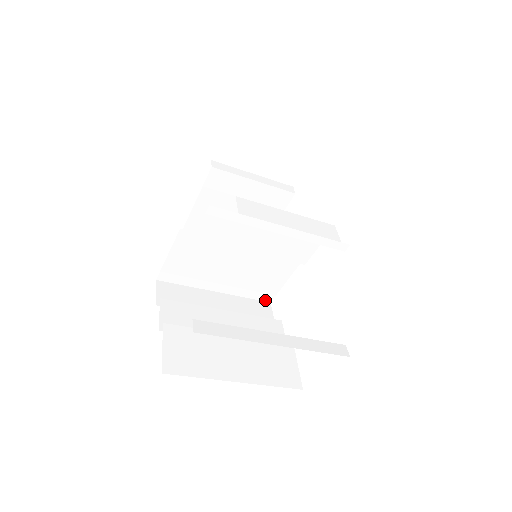
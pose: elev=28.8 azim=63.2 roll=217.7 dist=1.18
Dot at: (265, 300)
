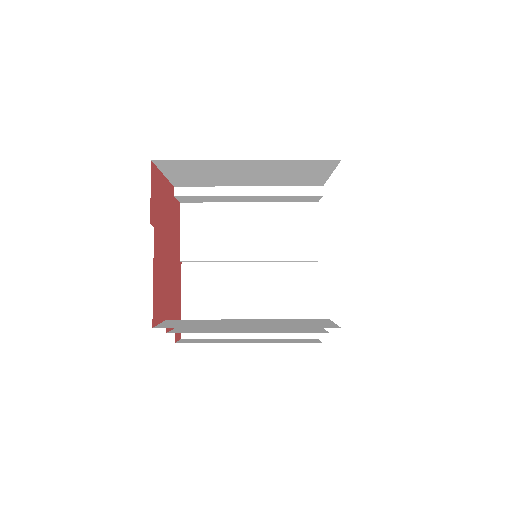
Dot at: (309, 336)
